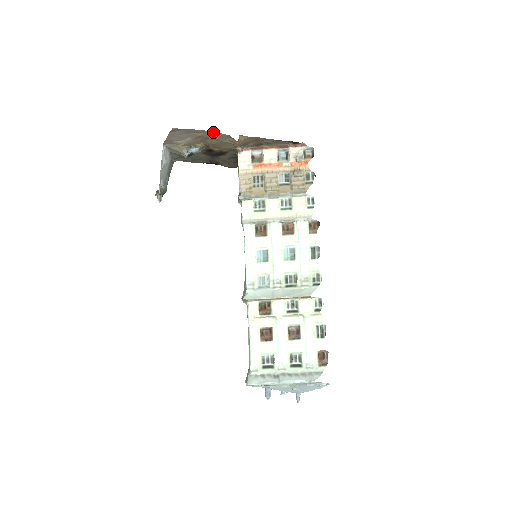
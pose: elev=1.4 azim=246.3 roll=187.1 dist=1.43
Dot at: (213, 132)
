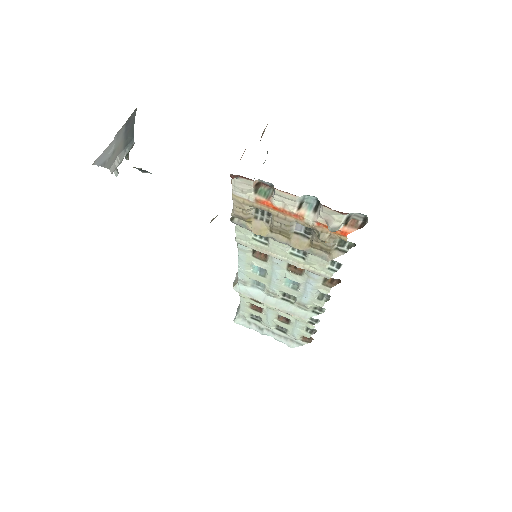
Dot at: occluded
